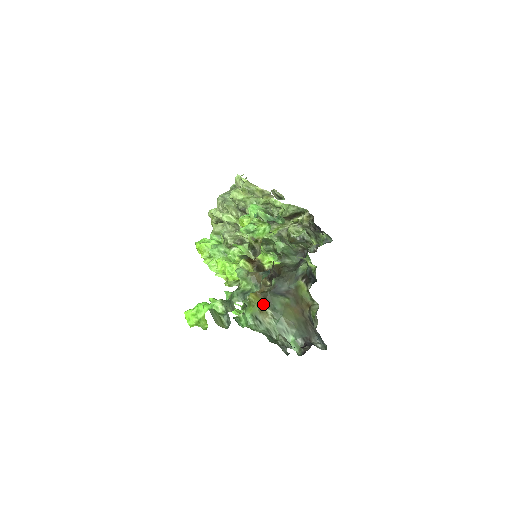
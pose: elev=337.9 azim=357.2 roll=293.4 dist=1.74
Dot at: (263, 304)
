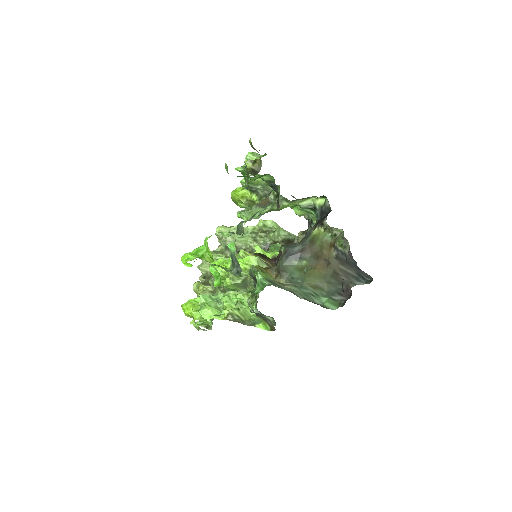
Dot at: (277, 277)
